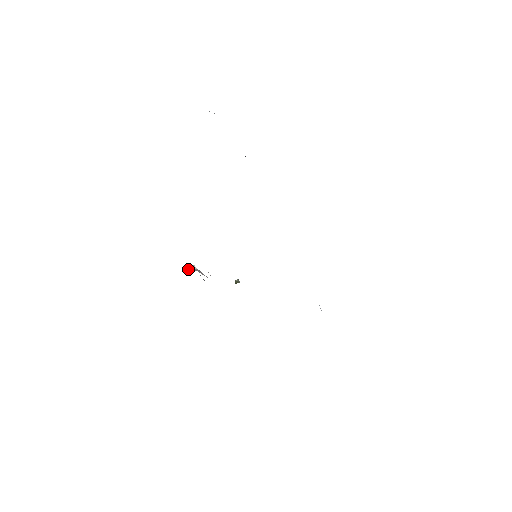
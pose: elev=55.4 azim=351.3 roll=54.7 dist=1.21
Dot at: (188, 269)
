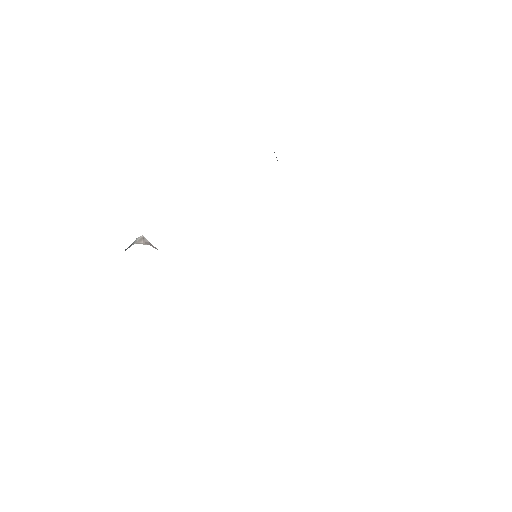
Dot at: (143, 244)
